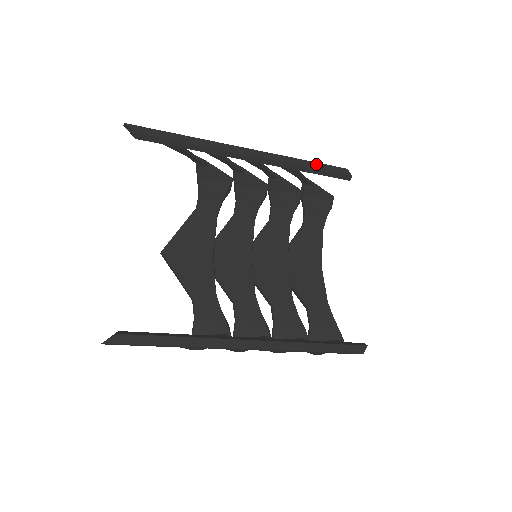
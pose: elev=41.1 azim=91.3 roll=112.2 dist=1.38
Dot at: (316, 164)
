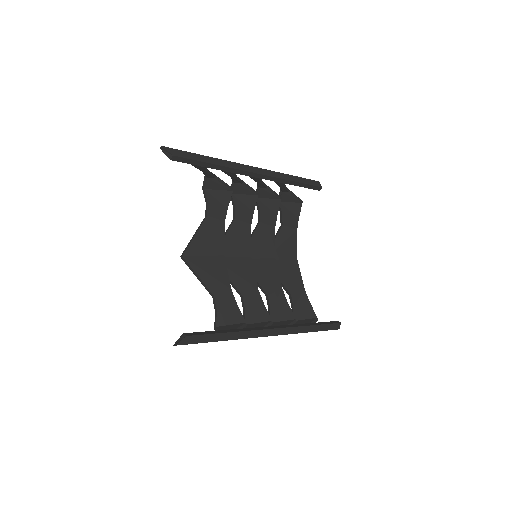
Dot at: (299, 178)
